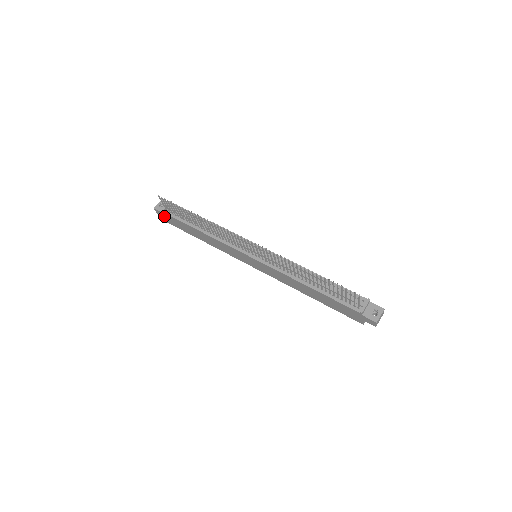
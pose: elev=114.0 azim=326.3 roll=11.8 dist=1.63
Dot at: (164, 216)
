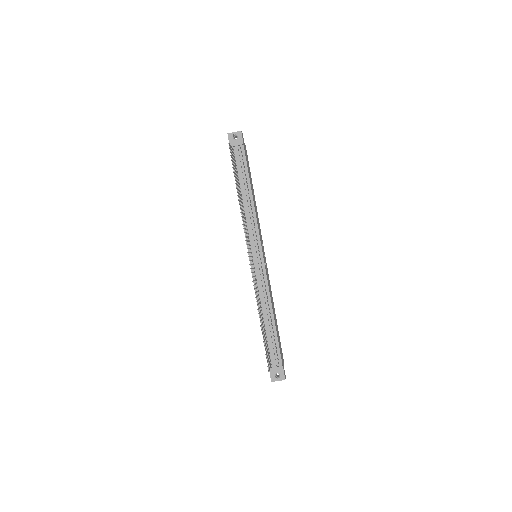
Dot at: occluded
